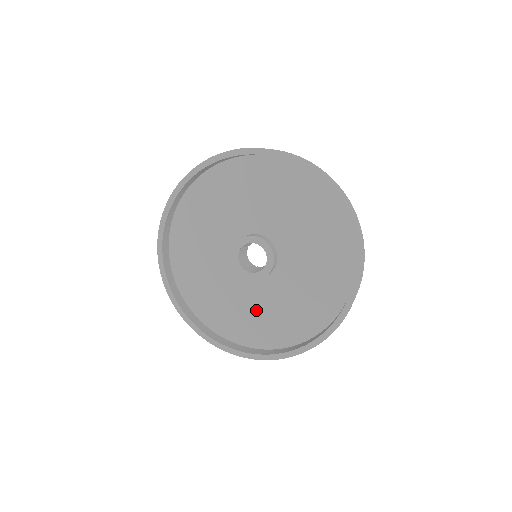
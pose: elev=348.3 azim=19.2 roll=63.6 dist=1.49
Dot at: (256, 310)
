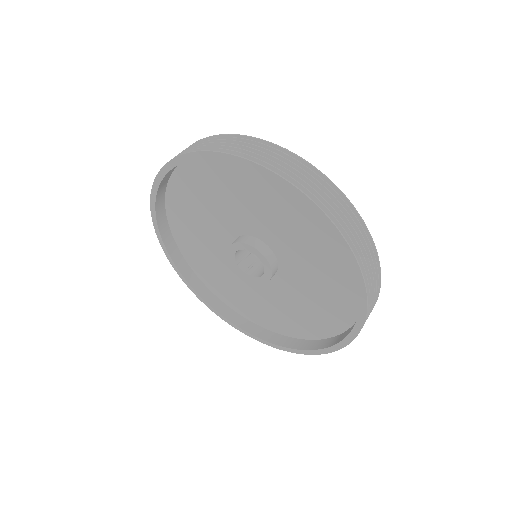
Dot at: (223, 272)
